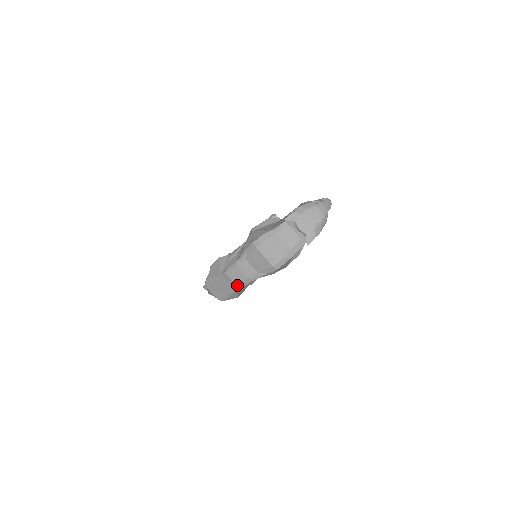
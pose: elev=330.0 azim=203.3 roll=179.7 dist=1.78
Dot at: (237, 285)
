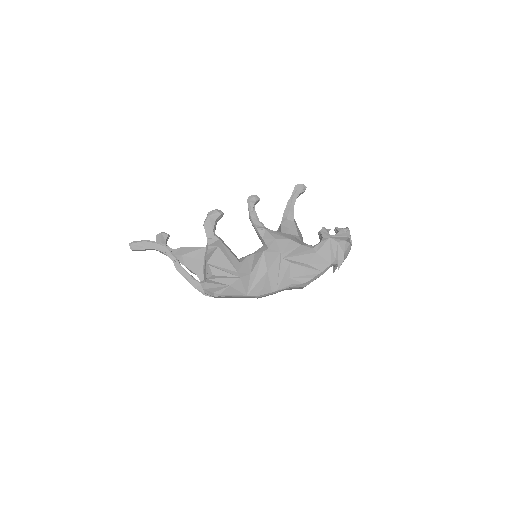
Dot at: occluded
